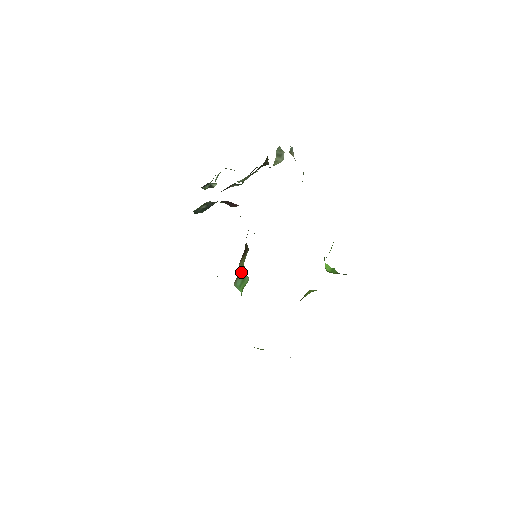
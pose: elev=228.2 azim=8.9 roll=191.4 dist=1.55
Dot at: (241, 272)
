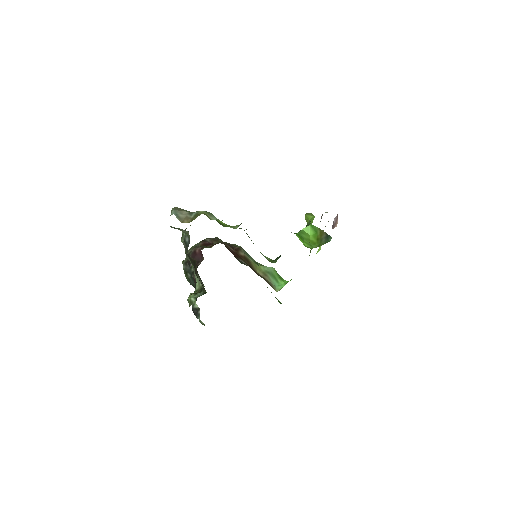
Dot at: (266, 277)
